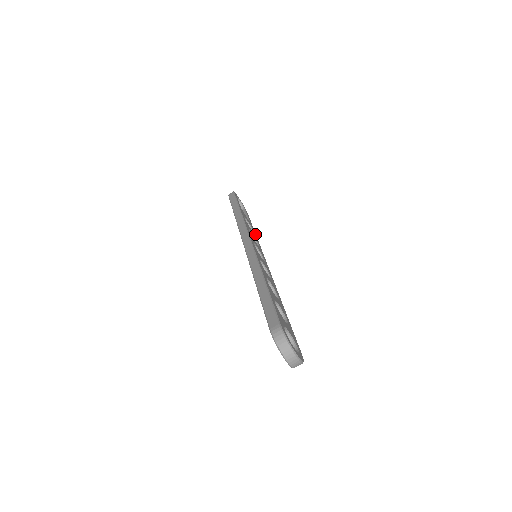
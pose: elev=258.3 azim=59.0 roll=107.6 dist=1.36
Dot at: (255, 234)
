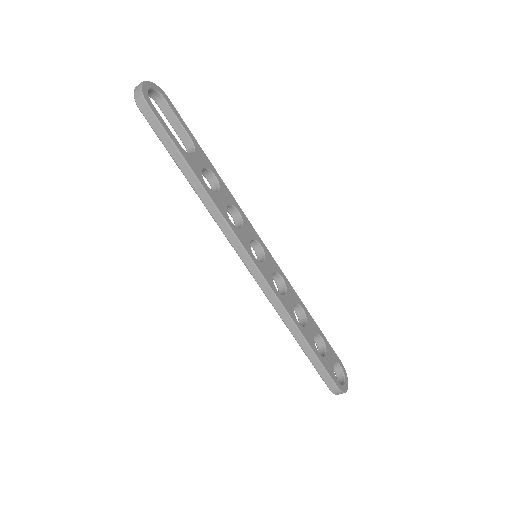
Dot at: (217, 175)
